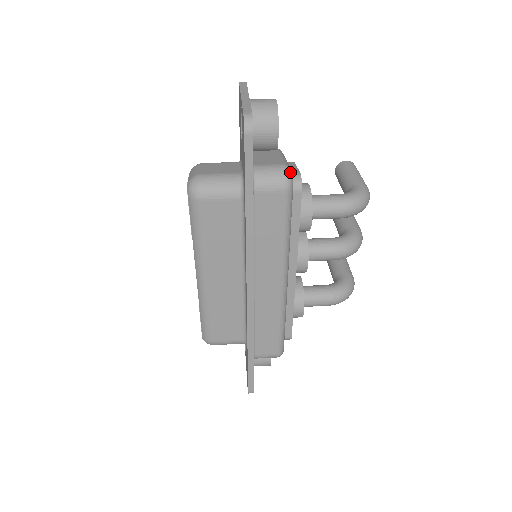
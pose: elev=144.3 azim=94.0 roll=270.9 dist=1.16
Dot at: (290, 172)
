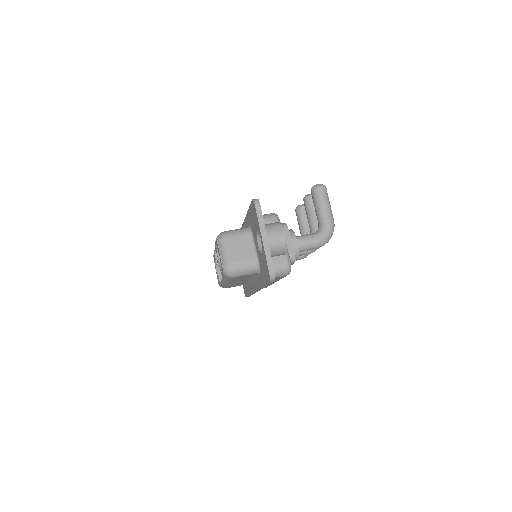
Dot at: (290, 266)
